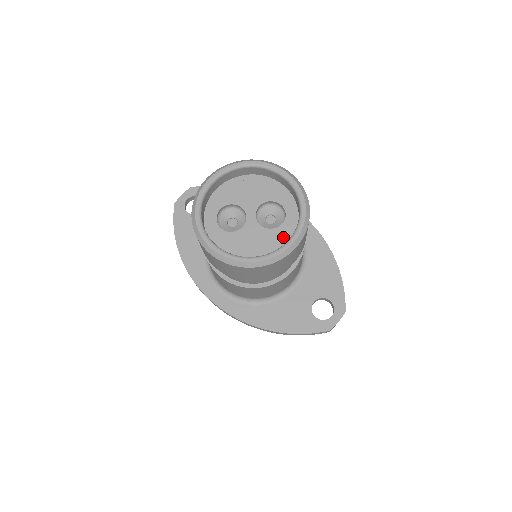
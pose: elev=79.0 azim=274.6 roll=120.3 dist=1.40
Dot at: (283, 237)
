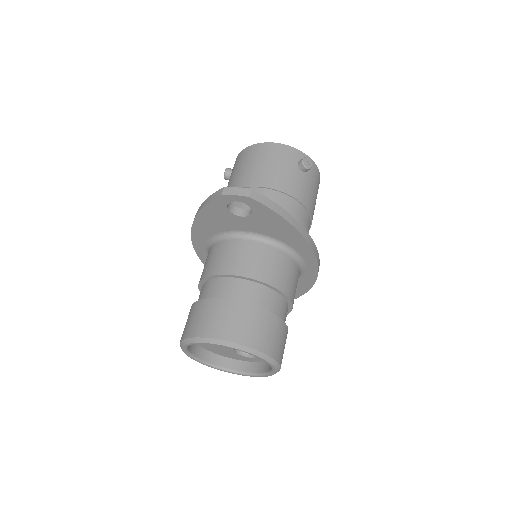
Dot at: (241, 359)
